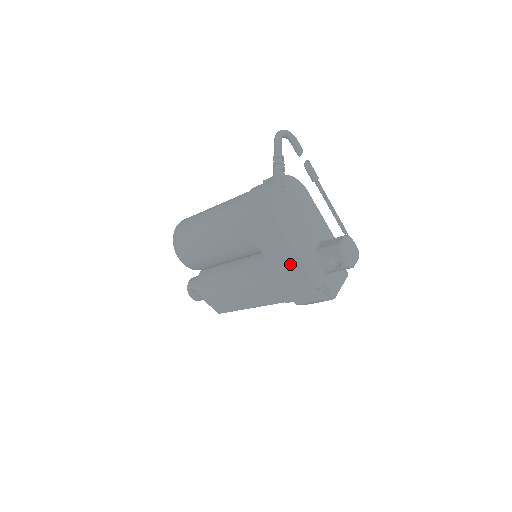
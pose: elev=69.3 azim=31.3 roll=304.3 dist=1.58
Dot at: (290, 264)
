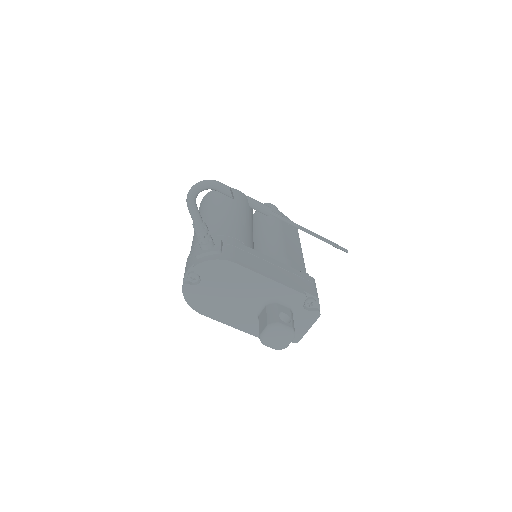
Dot at: occluded
